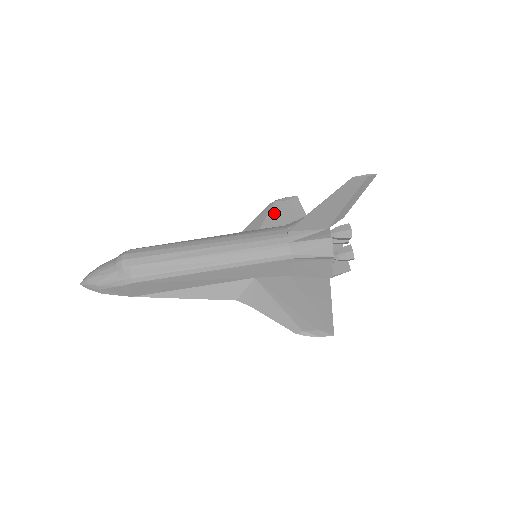
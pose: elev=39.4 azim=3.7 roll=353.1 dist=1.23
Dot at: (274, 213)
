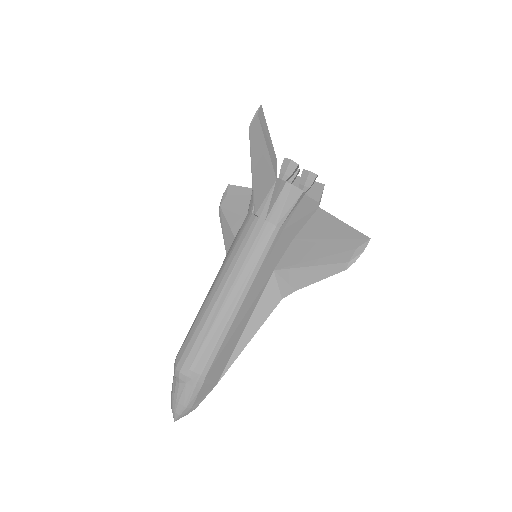
Dot at: (229, 214)
